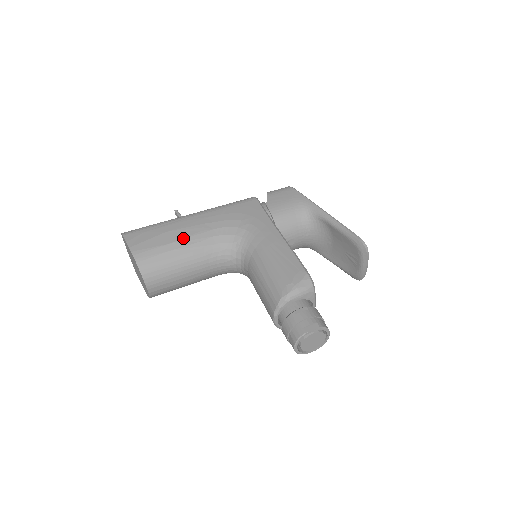
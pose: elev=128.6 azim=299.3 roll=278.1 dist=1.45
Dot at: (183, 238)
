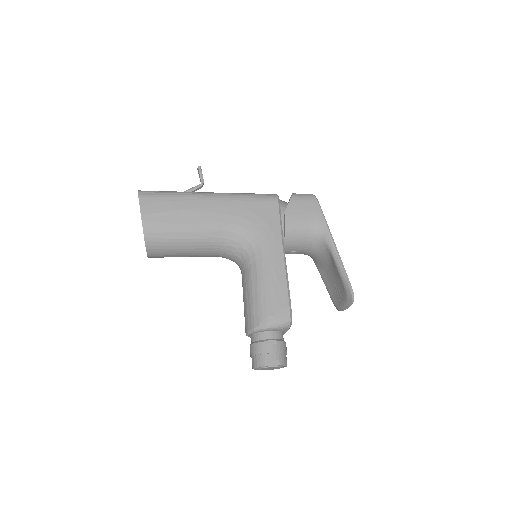
Dot at: (194, 223)
